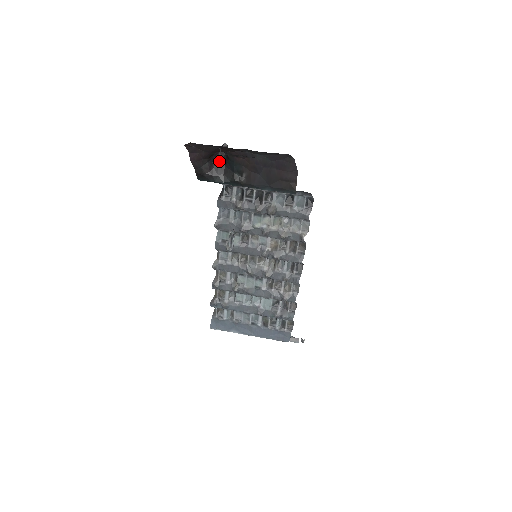
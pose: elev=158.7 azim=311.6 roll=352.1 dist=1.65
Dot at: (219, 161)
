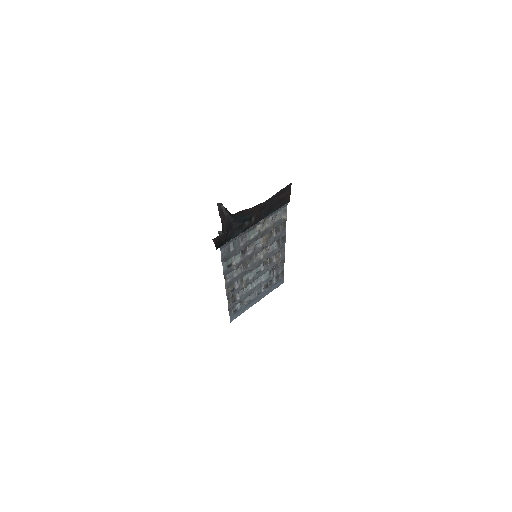
Dot at: (225, 222)
